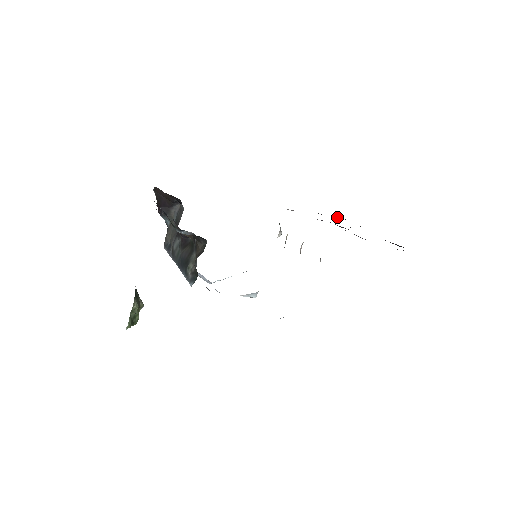
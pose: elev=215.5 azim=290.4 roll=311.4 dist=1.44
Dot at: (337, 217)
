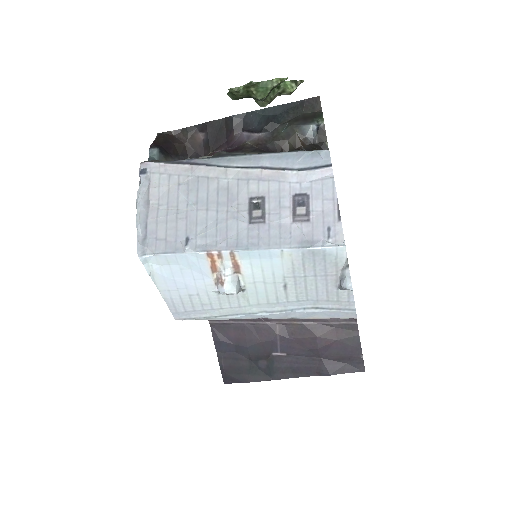
Dot at: (222, 358)
